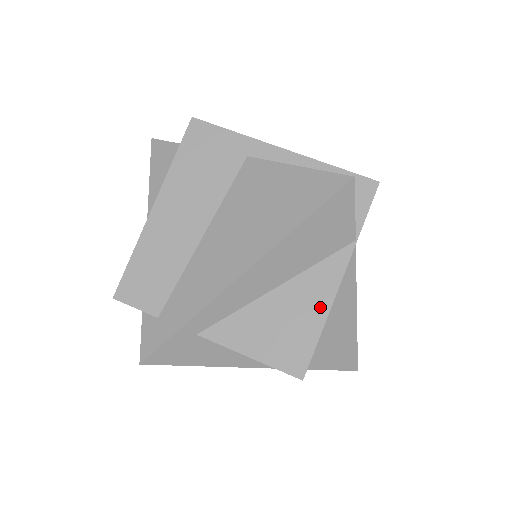
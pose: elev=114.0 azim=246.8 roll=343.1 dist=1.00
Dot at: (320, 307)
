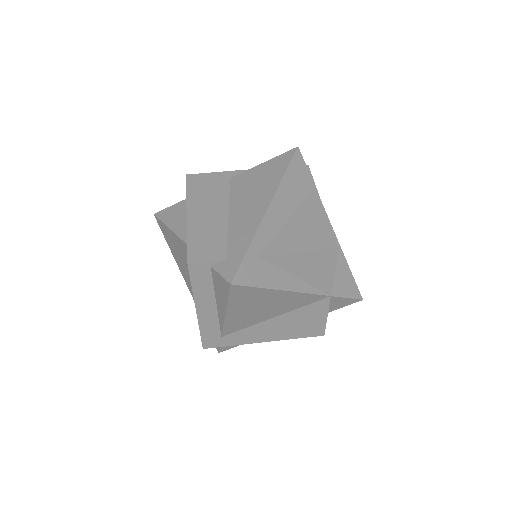
Dot at: (320, 216)
